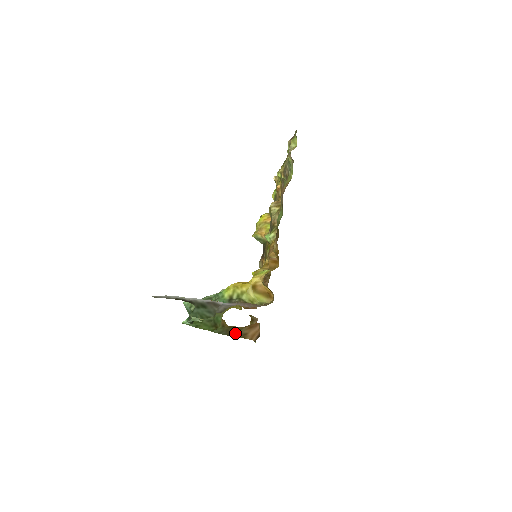
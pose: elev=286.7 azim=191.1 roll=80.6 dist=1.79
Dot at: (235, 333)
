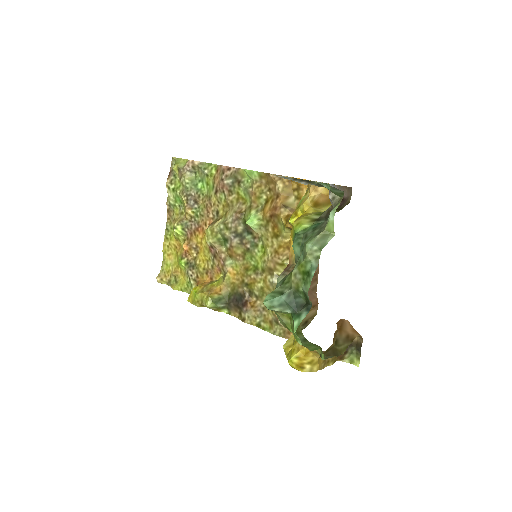
Dot at: (338, 348)
